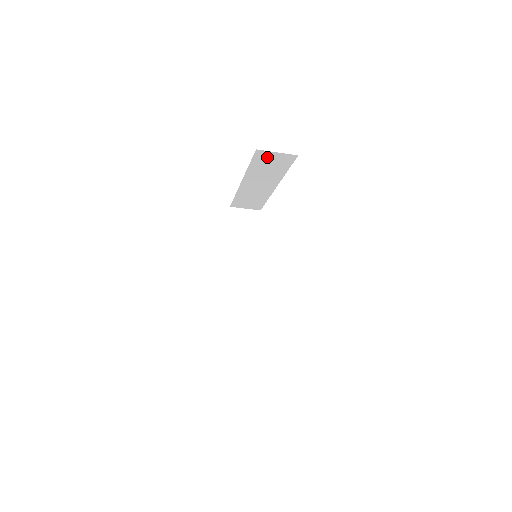
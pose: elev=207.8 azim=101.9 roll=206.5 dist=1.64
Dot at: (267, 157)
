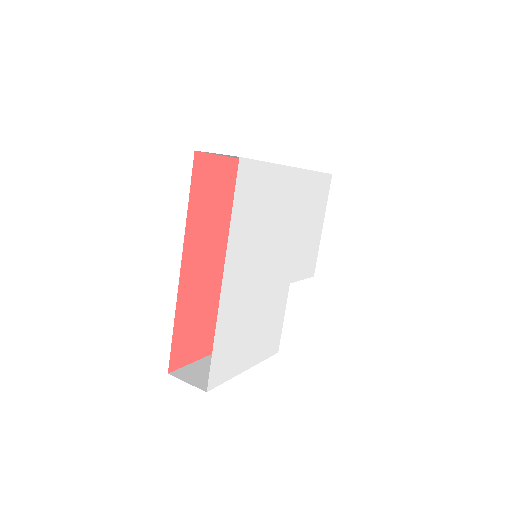
Dot at: (220, 154)
